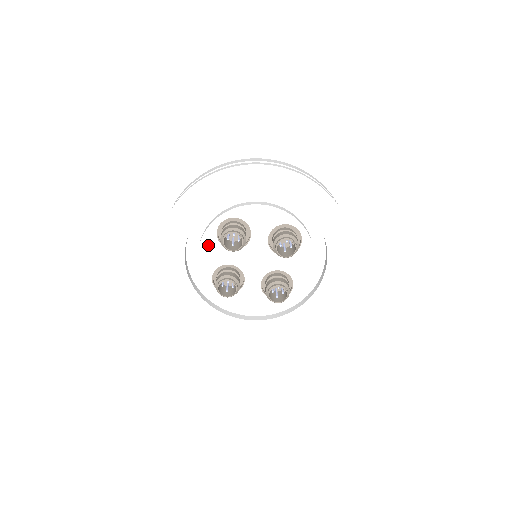
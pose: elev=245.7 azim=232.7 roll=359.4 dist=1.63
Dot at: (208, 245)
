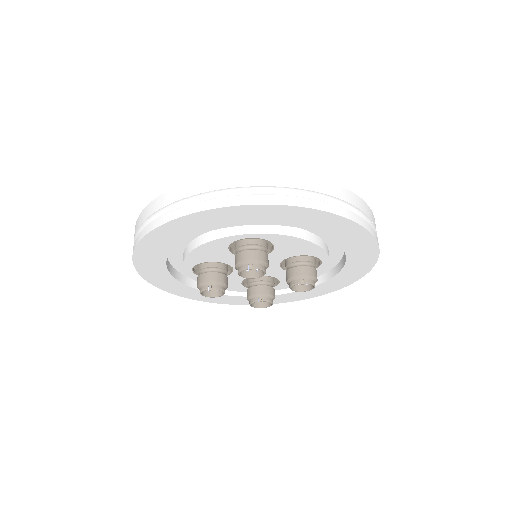
Dot at: occluded
